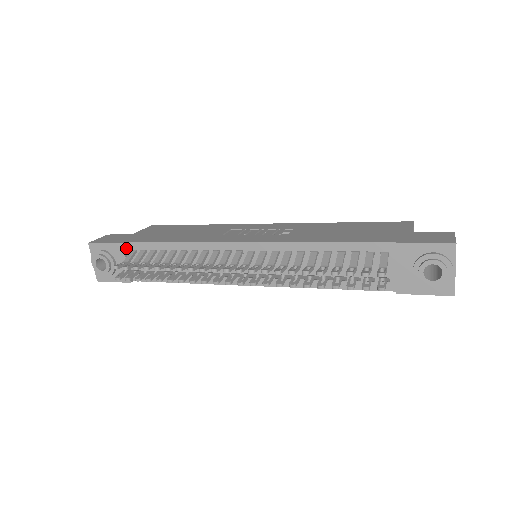
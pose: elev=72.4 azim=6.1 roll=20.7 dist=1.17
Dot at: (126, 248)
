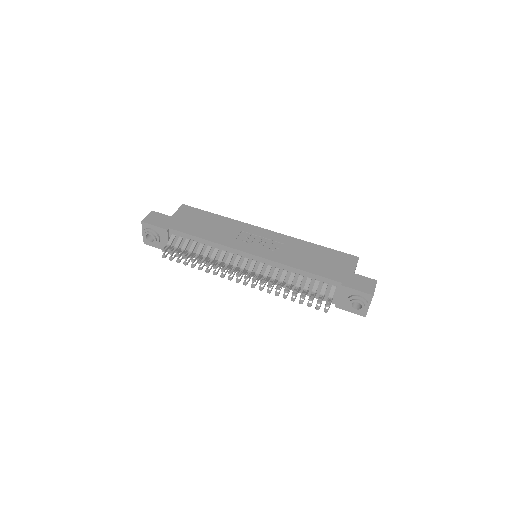
Dot at: (169, 232)
